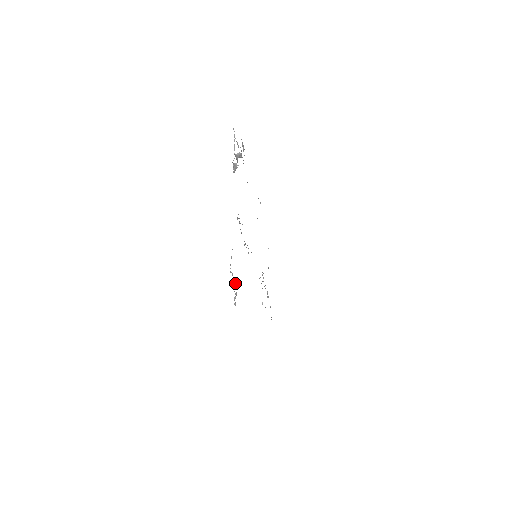
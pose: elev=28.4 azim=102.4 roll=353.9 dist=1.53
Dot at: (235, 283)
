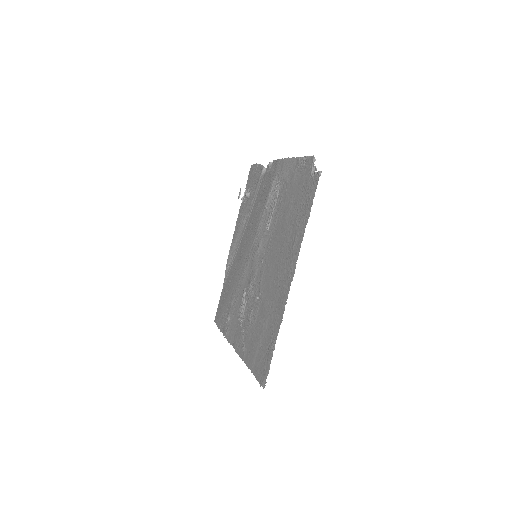
Dot at: (313, 170)
